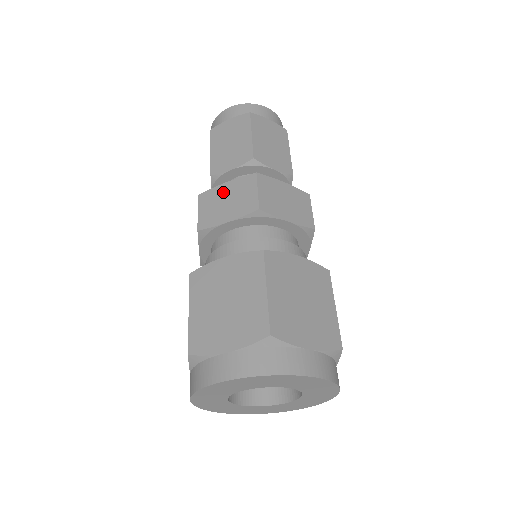
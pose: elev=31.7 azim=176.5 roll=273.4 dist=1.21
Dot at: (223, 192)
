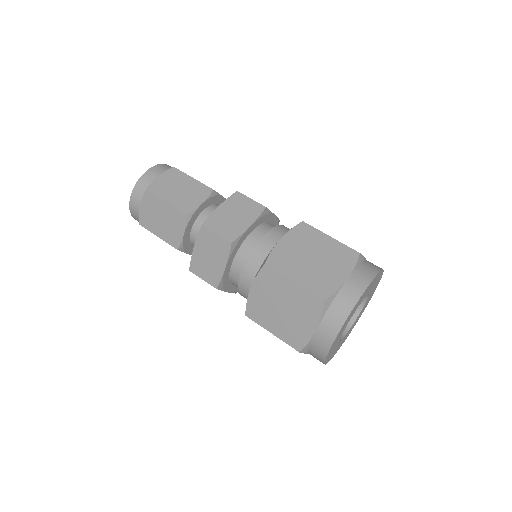
Dot at: (200, 255)
